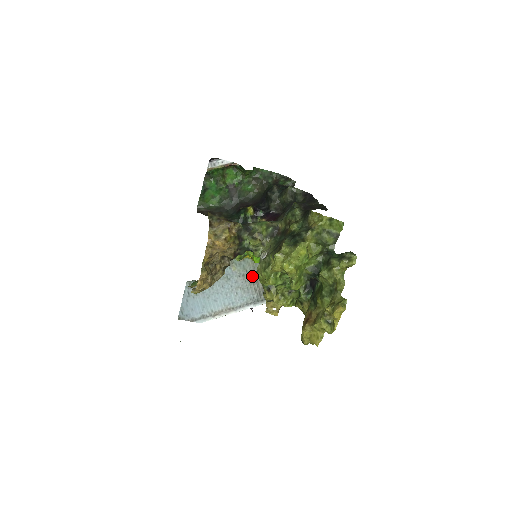
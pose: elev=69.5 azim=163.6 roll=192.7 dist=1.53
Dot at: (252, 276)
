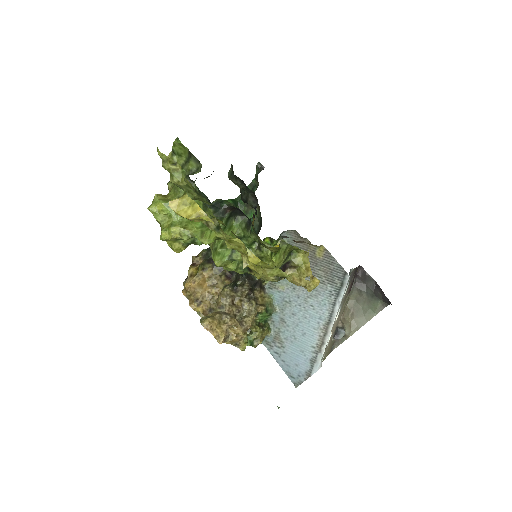
Dot at: occluded
